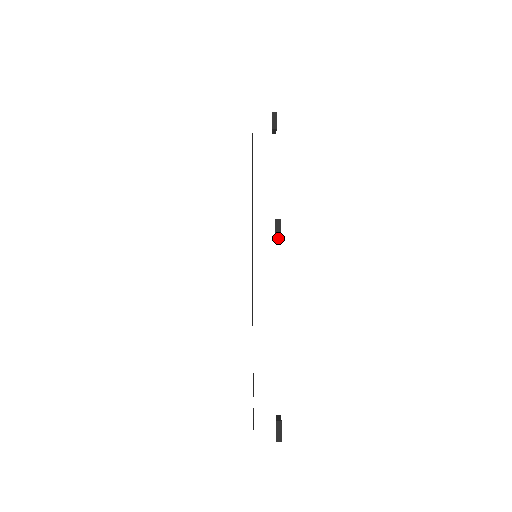
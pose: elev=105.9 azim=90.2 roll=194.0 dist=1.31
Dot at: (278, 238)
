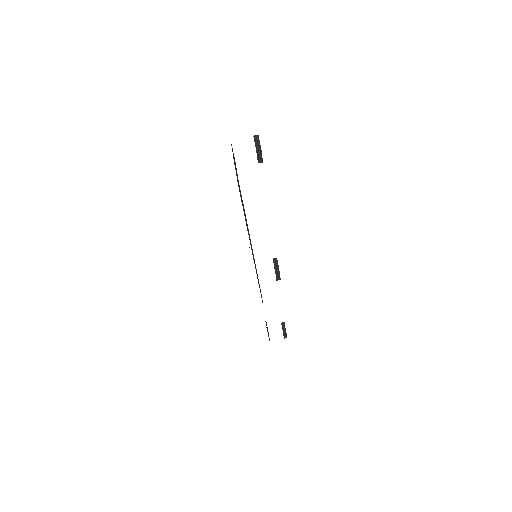
Dot at: occluded
